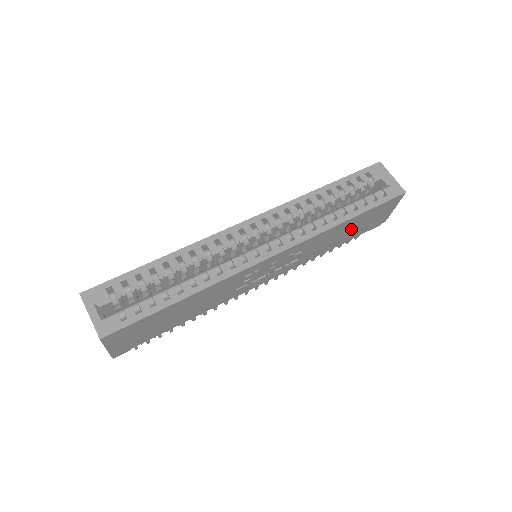
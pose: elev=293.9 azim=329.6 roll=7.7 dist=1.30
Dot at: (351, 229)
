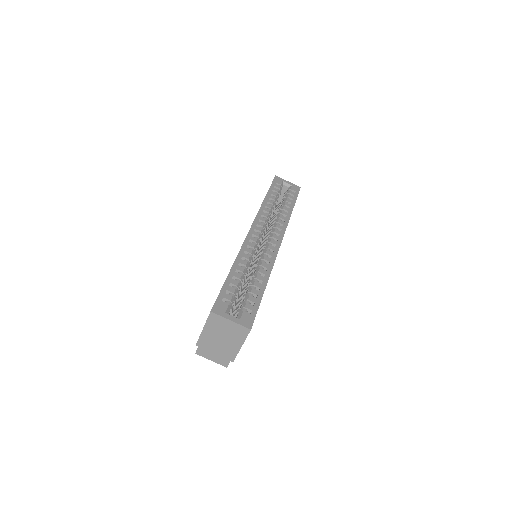
Dot at: occluded
